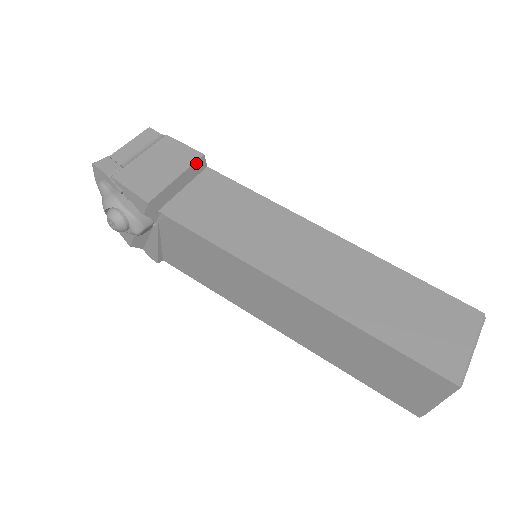
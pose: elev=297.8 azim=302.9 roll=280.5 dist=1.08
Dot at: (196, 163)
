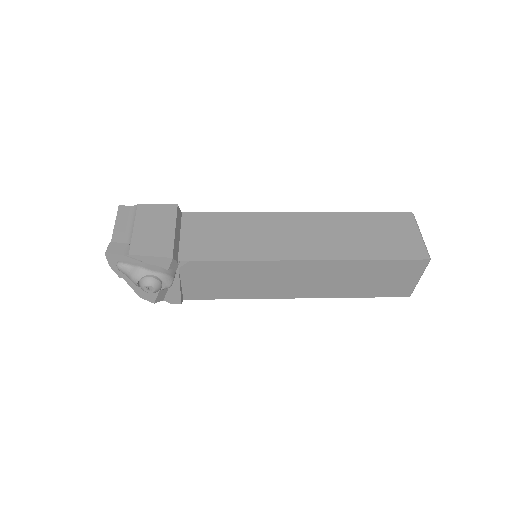
Dot at: (177, 213)
